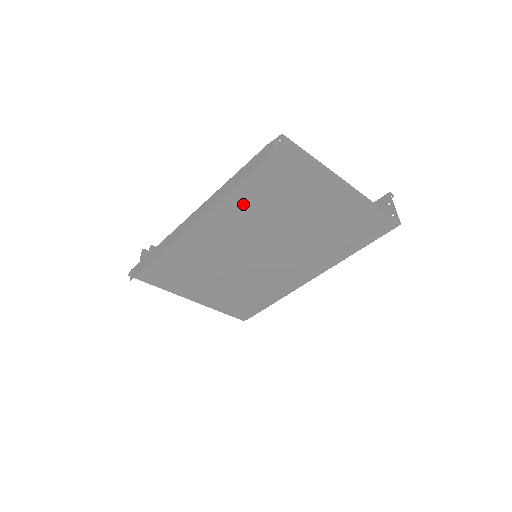
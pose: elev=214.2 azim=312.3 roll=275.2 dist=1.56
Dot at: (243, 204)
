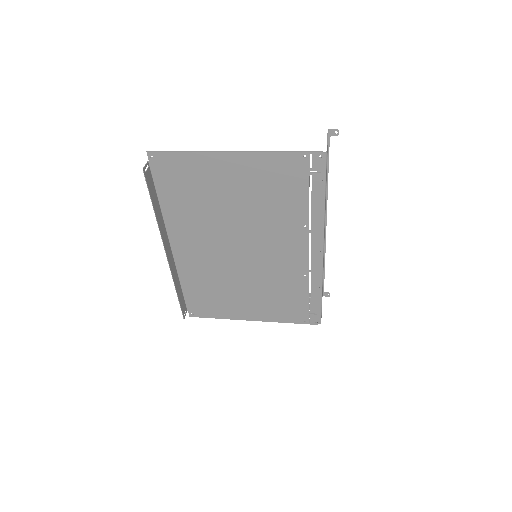
Dot at: (187, 218)
